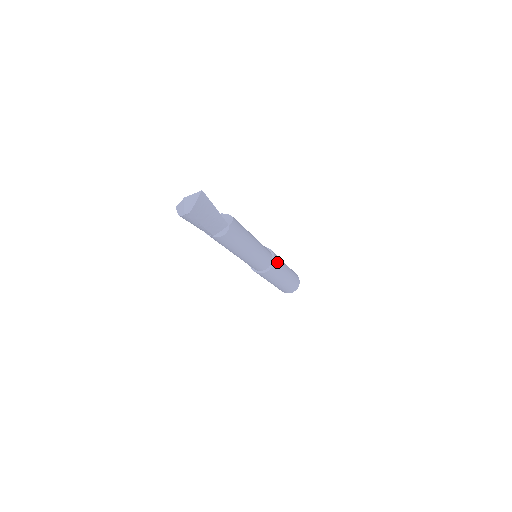
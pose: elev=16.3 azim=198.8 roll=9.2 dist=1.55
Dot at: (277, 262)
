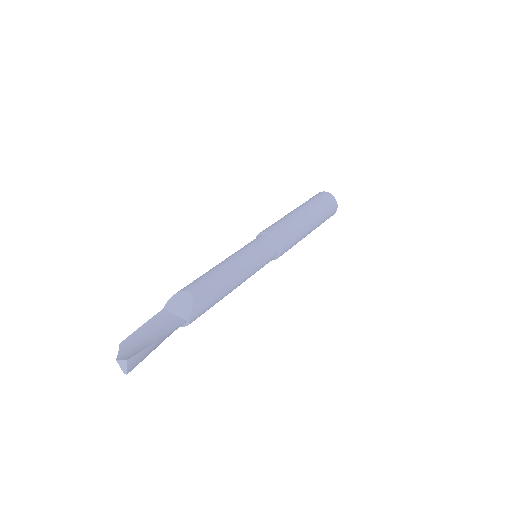
Dot at: (286, 244)
